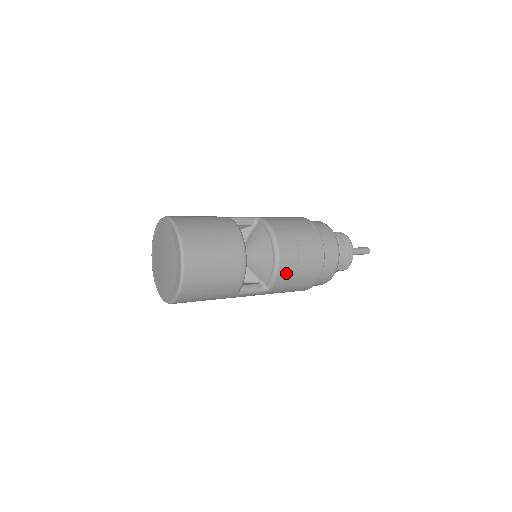
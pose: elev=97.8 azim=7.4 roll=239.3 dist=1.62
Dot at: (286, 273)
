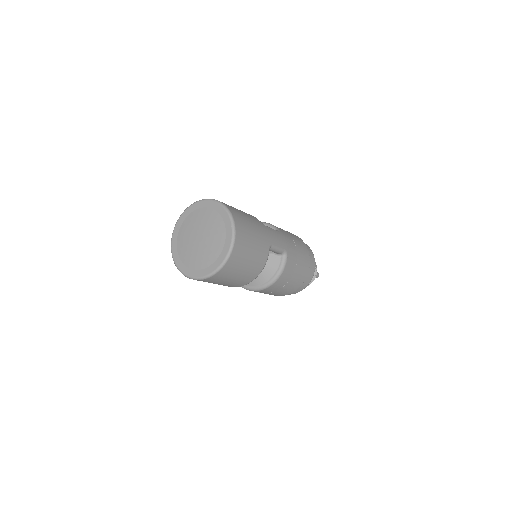
Dot at: occluded
